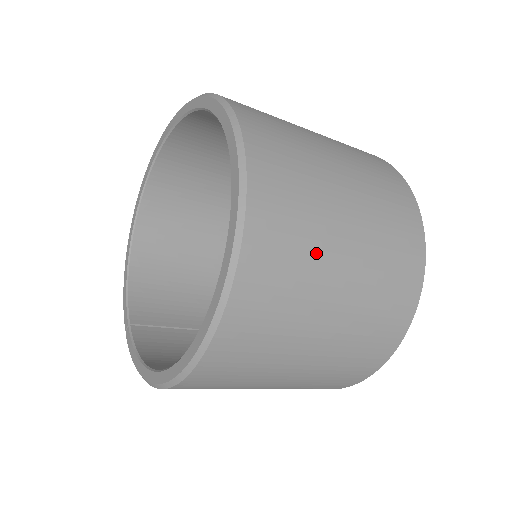
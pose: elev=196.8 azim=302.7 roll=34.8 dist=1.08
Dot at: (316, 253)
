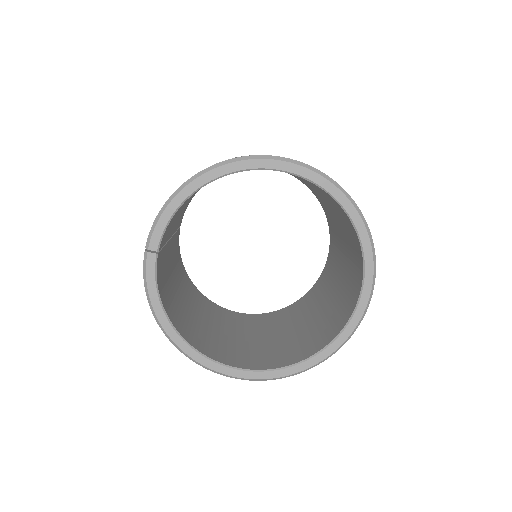
Dot at: occluded
